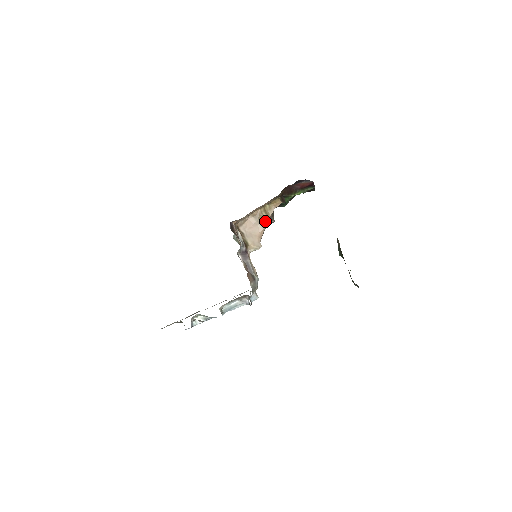
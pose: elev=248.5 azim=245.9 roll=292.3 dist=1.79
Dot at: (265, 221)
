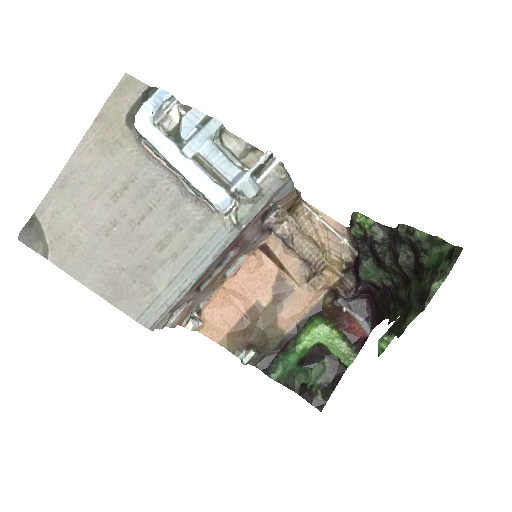
Dot at: occluded
